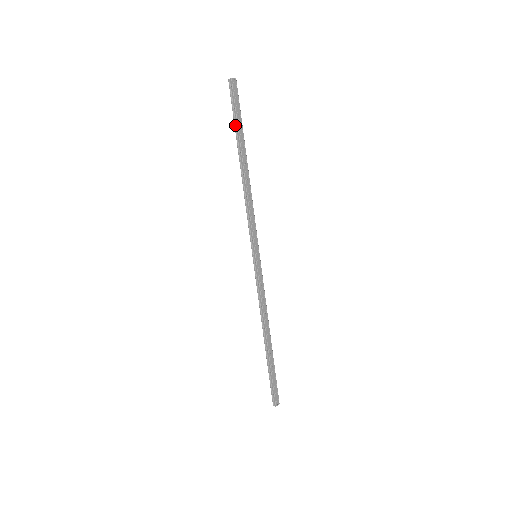
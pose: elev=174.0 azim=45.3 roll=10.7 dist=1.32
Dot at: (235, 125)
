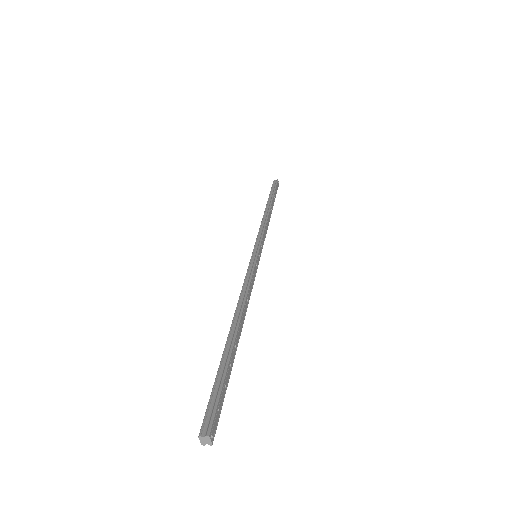
Dot at: (271, 193)
